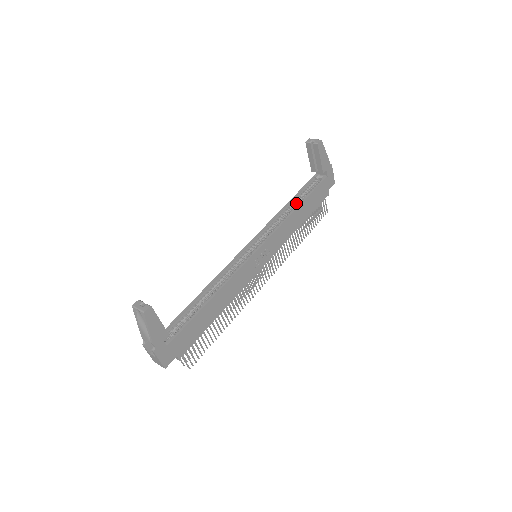
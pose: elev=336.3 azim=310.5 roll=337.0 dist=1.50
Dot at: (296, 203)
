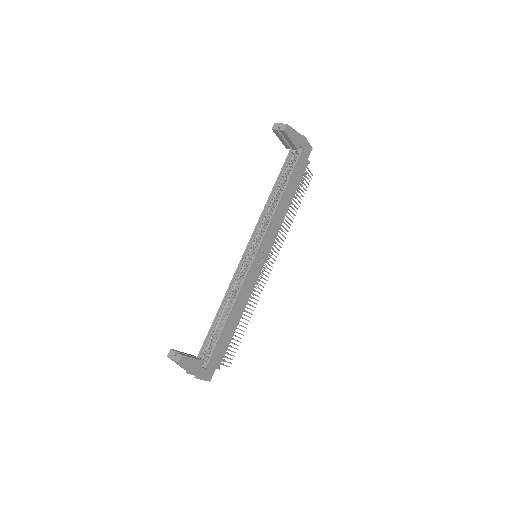
Dot at: (279, 189)
